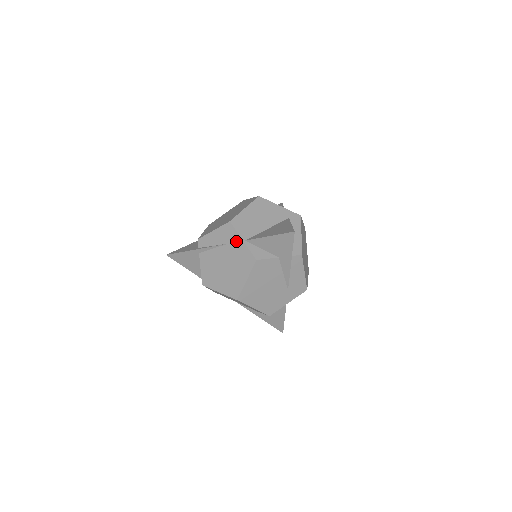
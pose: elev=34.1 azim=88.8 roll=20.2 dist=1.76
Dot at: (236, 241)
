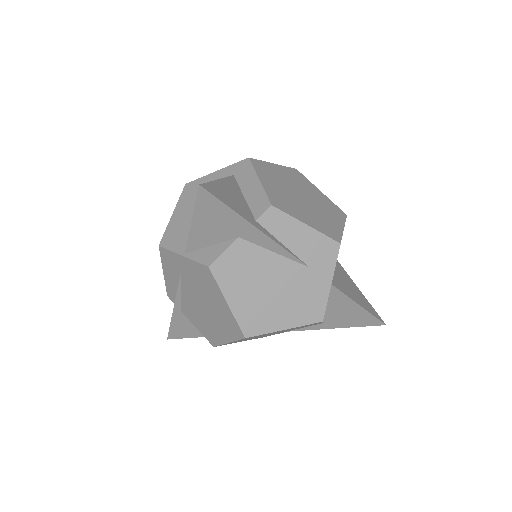
Dot at: (180, 263)
